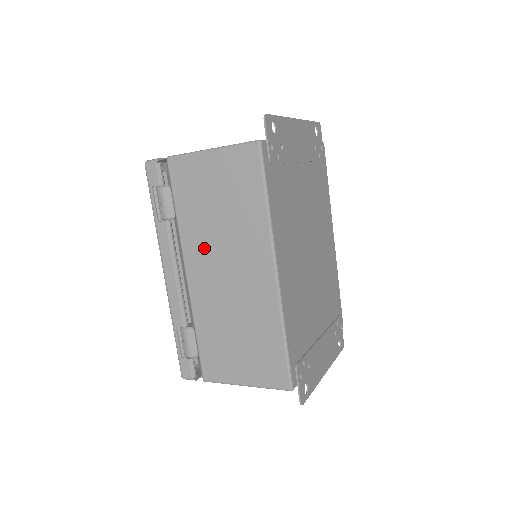
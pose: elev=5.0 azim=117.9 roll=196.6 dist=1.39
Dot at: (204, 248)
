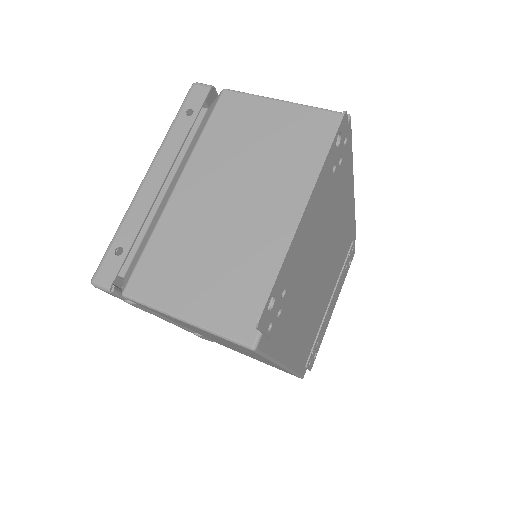
Dot at: occluded
